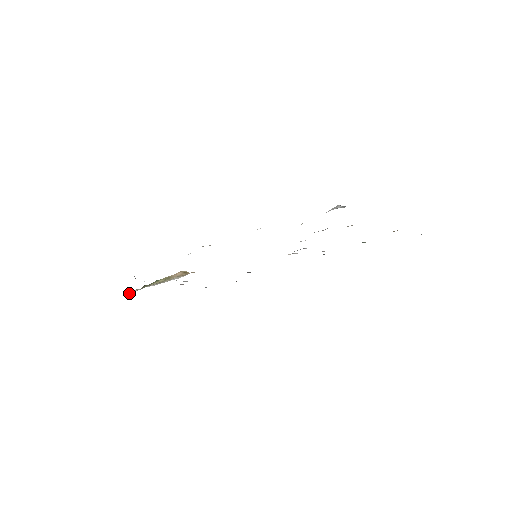
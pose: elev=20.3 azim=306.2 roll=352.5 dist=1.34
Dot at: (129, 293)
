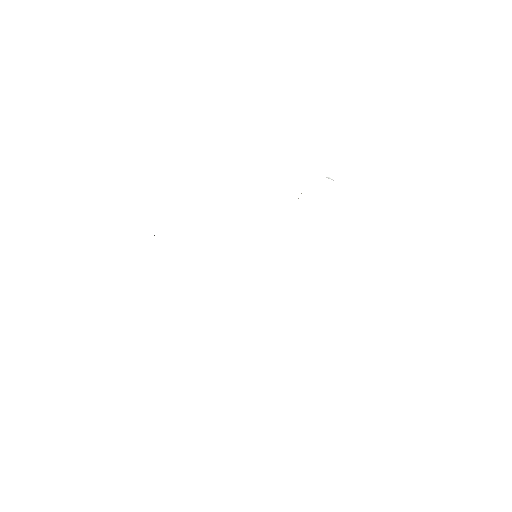
Dot at: occluded
